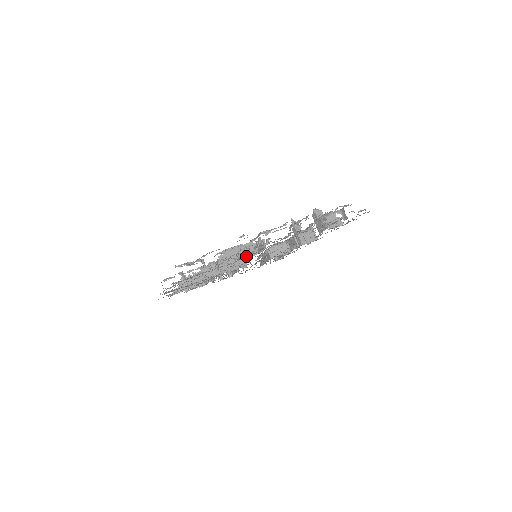
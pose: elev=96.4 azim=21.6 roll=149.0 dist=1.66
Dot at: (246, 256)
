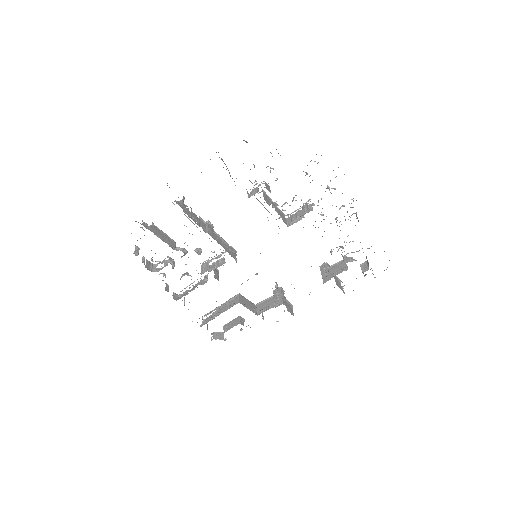
Dot at: occluded
